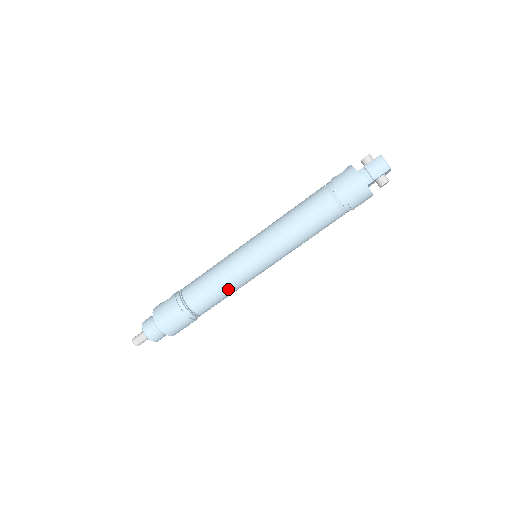
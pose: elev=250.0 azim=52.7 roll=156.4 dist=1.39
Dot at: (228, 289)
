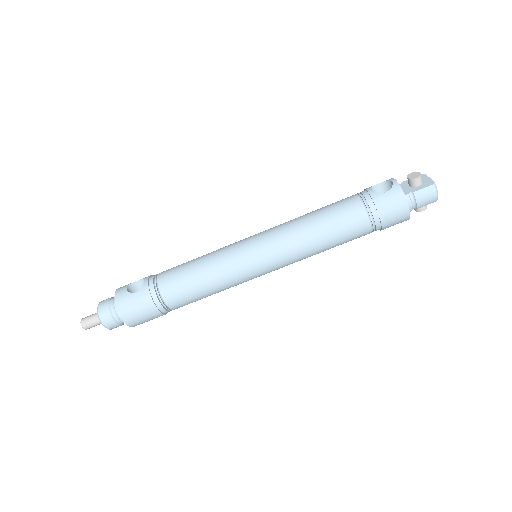
Dot at: occluded
